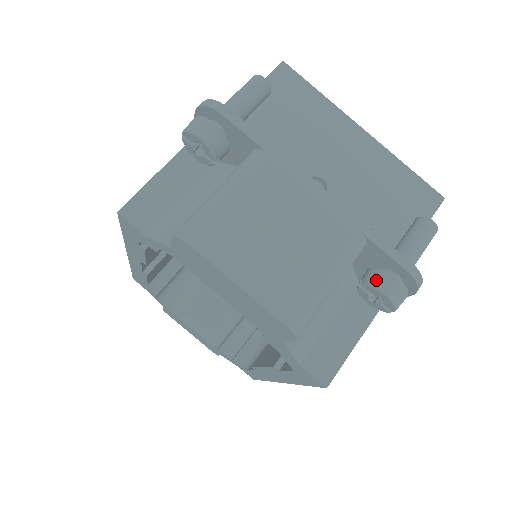
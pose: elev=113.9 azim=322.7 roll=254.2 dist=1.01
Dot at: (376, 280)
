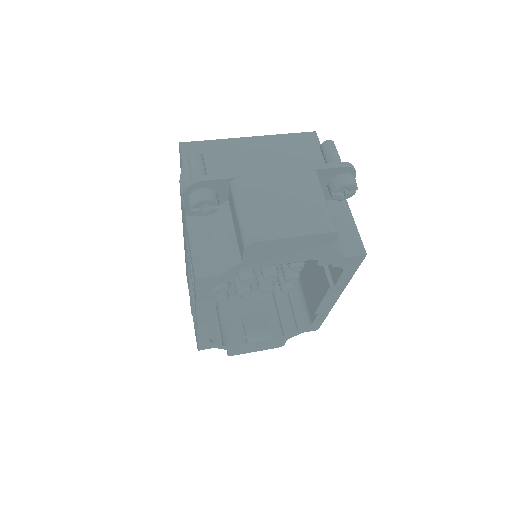
Dot at: (337, 184)
